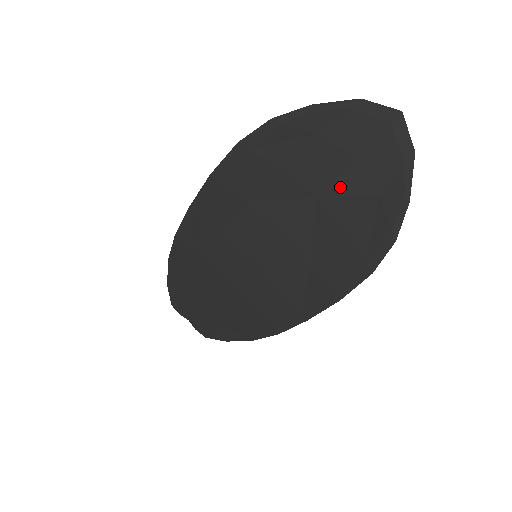
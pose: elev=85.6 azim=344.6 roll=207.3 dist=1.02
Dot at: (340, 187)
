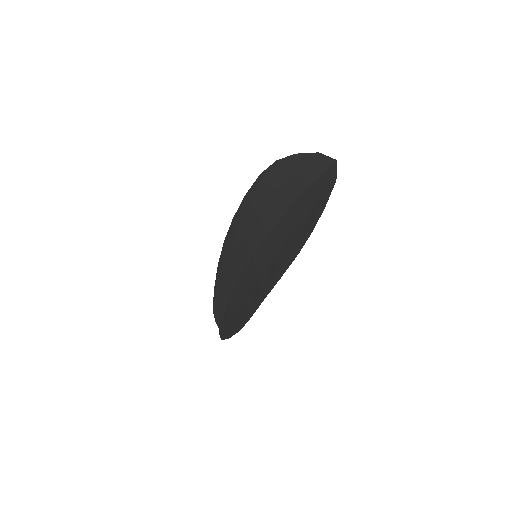
Dot at: (300, 203)
